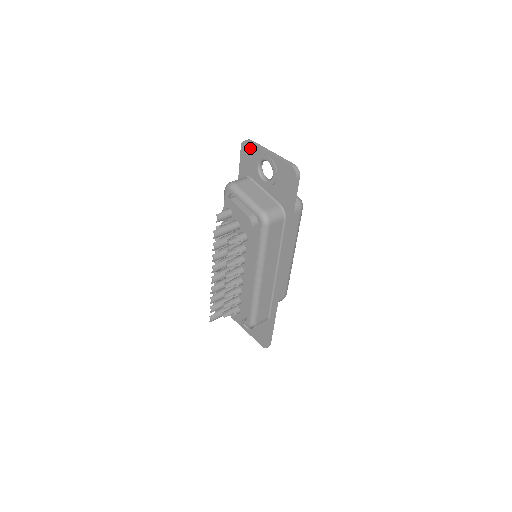
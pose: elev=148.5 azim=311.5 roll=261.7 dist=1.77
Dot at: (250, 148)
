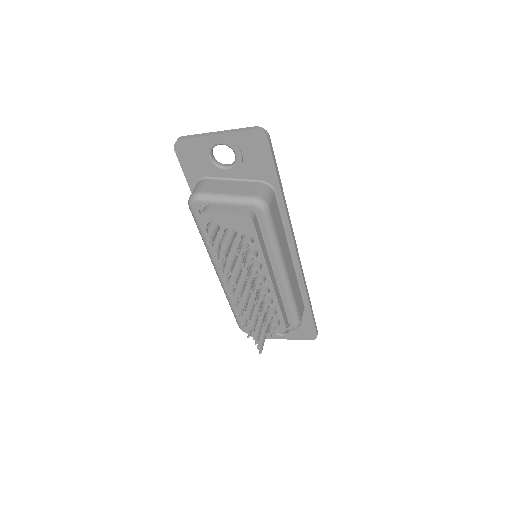
Dot at: (188, 145)
